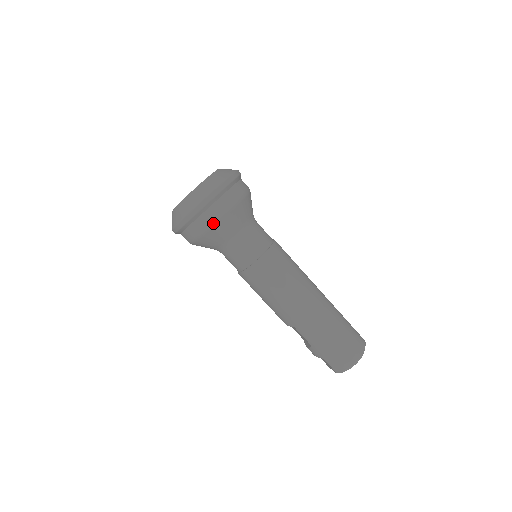
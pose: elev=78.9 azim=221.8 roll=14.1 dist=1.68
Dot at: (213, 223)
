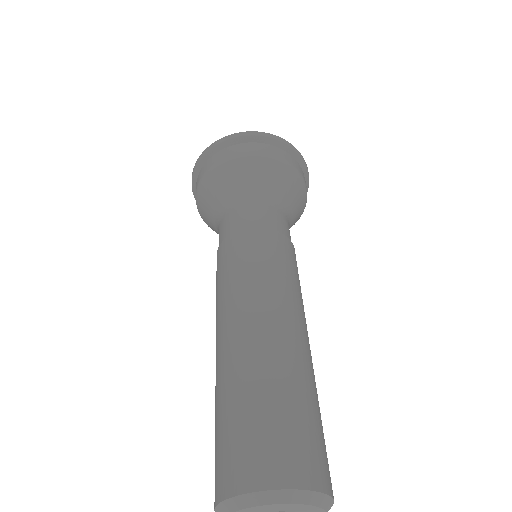
Dot at: (199, 184)
